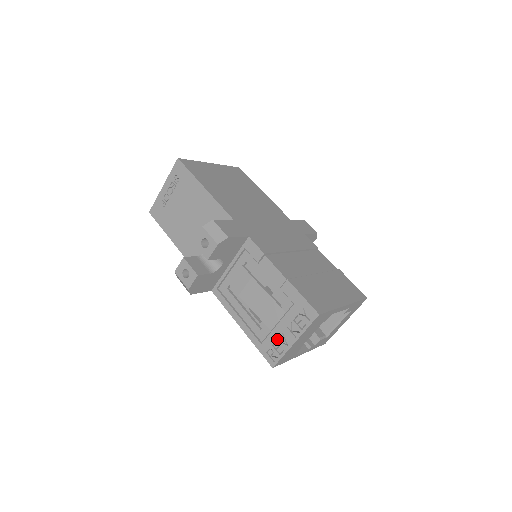
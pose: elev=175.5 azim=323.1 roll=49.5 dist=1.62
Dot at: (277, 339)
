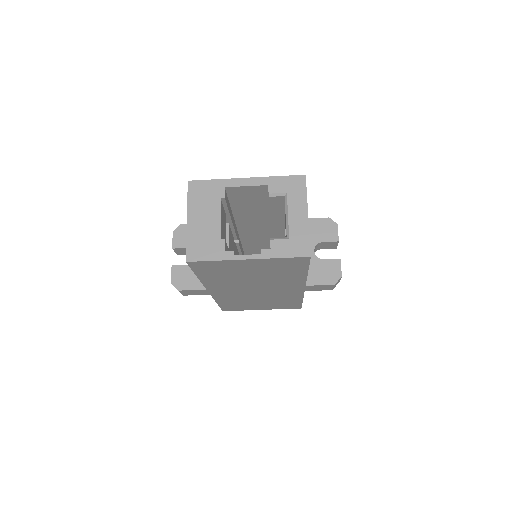
Dot at: occluded
